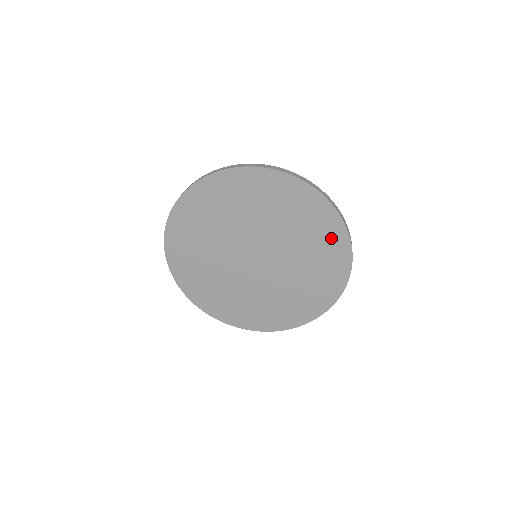
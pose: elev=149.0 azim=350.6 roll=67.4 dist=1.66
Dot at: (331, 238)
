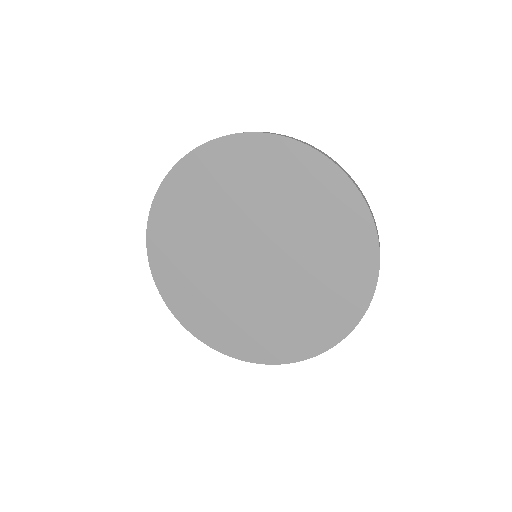
Dot at: (356, 251)
